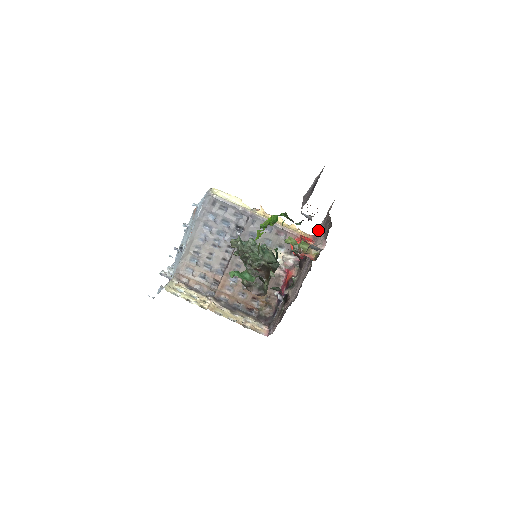
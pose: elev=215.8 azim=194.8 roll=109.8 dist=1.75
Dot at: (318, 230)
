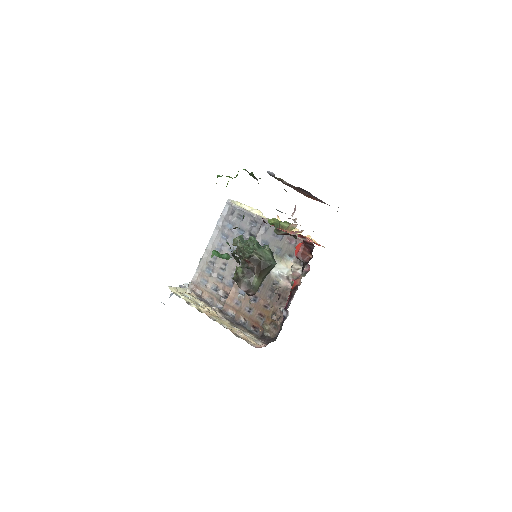
Dot at: occluded
